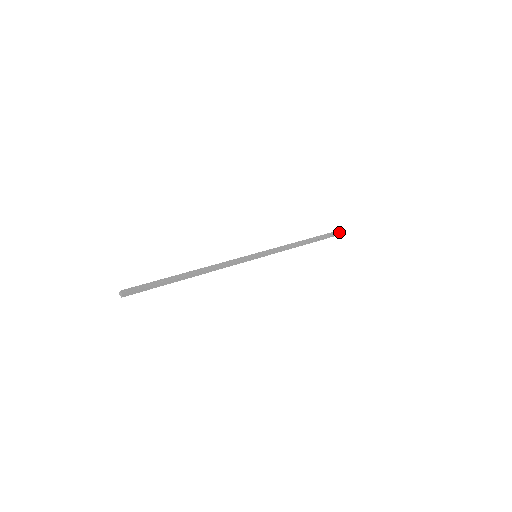
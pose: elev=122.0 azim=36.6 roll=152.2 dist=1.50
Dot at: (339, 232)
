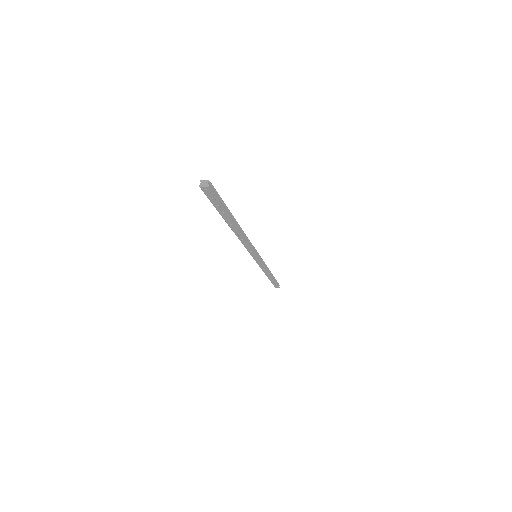
Dot at: occluded
